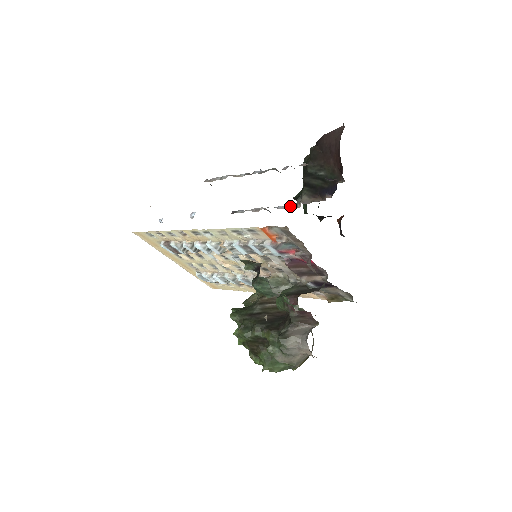
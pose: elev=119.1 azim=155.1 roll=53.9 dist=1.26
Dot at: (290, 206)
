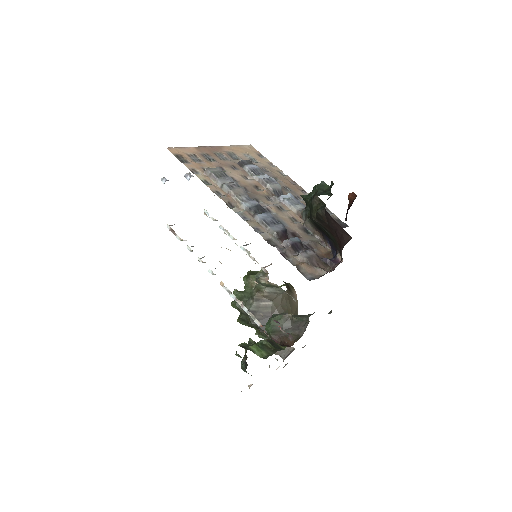
Dot at: (295, 210)
